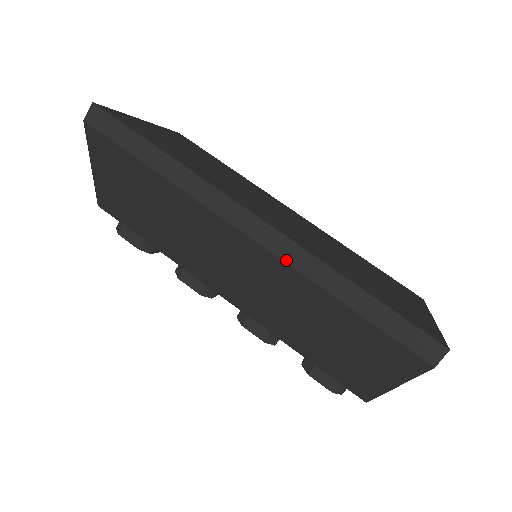
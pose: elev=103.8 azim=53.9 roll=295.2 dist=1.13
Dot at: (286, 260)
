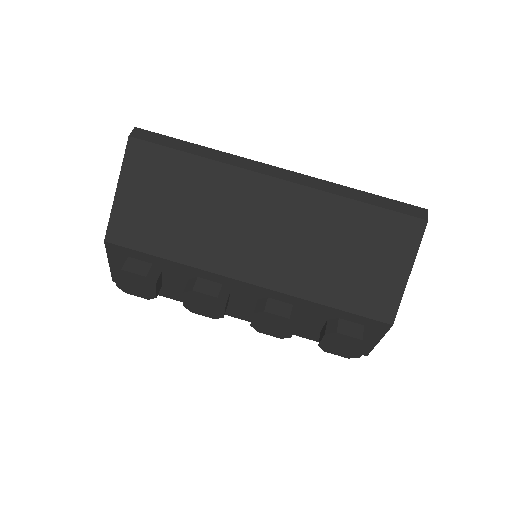
Dot at: (309, 186)
